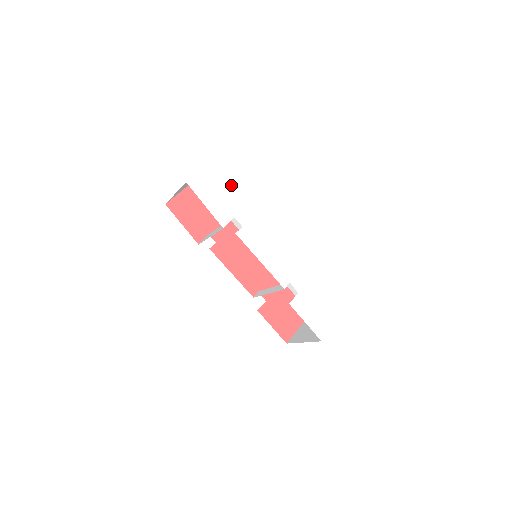
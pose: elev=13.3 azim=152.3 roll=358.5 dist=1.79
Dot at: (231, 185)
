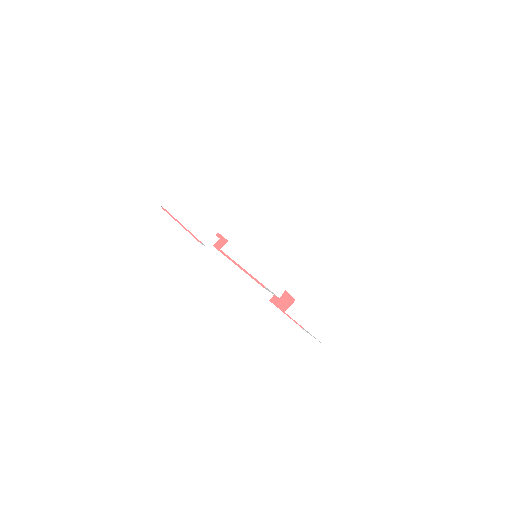
Dot at: (212, 197)
